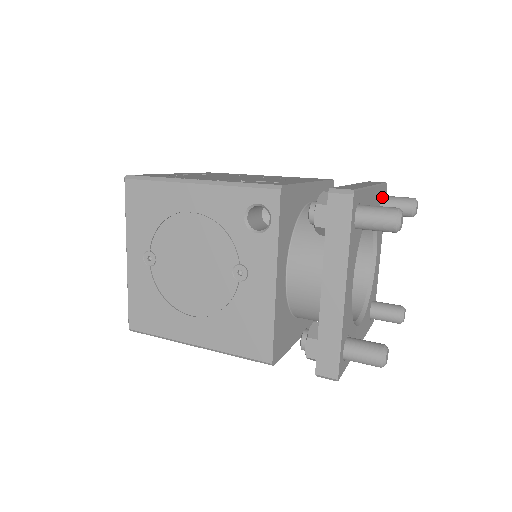
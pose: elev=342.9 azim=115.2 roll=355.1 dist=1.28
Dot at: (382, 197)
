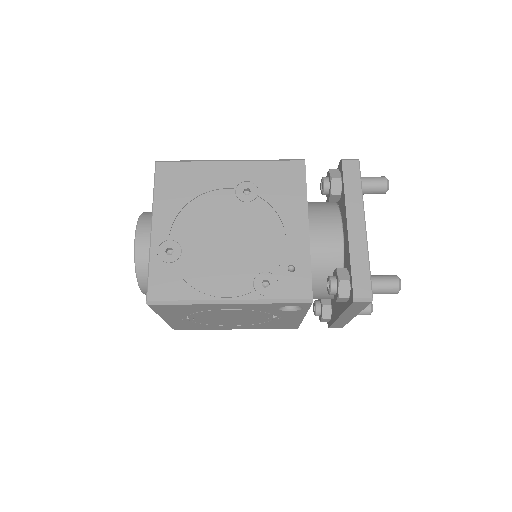
Dot at: occluded
